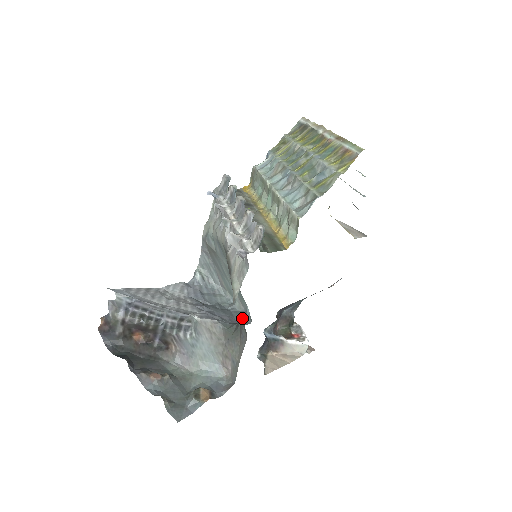
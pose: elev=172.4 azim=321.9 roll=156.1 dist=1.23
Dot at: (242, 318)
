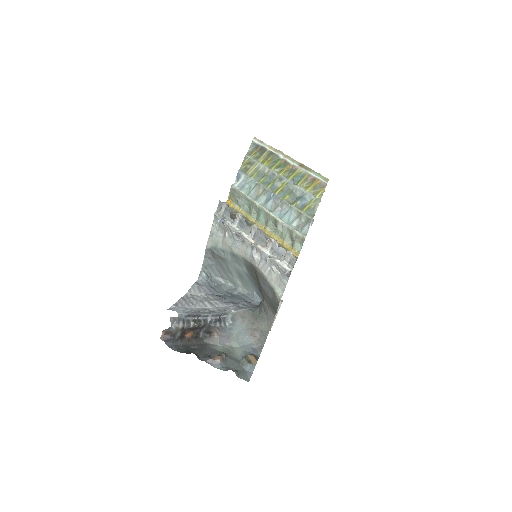
Dot at: (265, 303)
